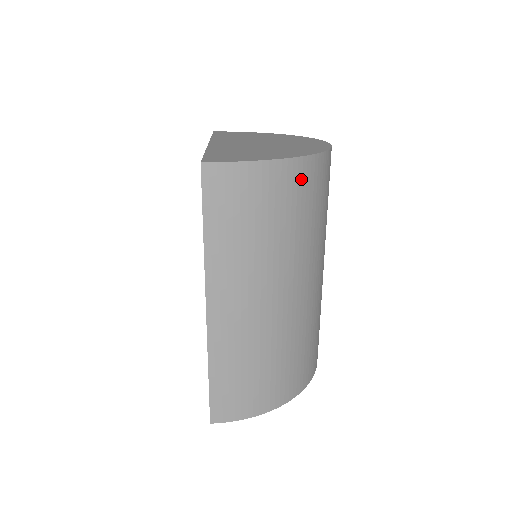
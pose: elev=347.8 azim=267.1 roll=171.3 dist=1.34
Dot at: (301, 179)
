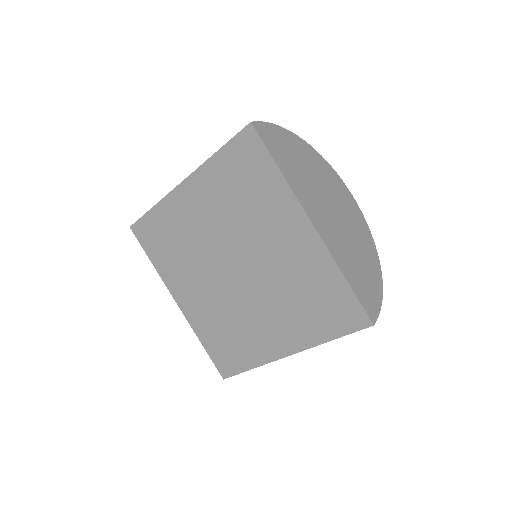
Dot at: occluded
